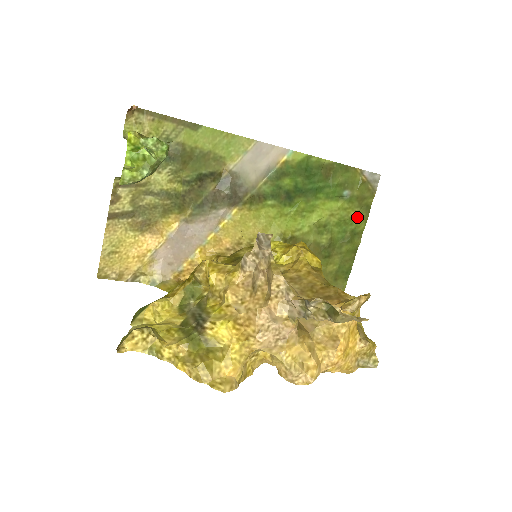
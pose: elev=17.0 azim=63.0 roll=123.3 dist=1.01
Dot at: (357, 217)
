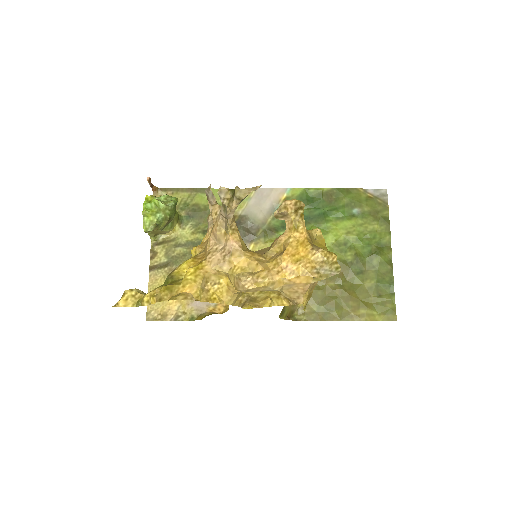
Dot at: (378, 230)
